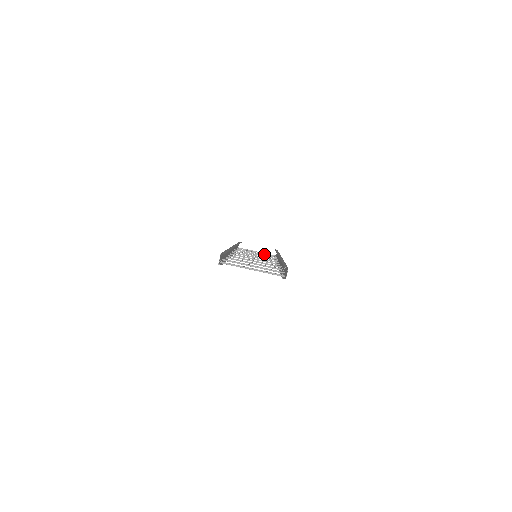
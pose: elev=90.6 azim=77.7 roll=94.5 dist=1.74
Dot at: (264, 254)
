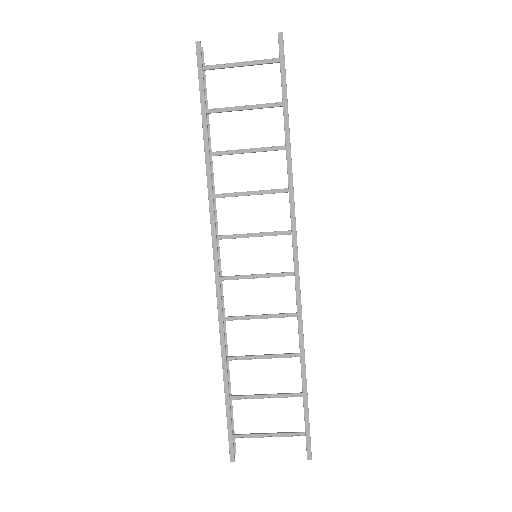
Dot at: (260, 108)
